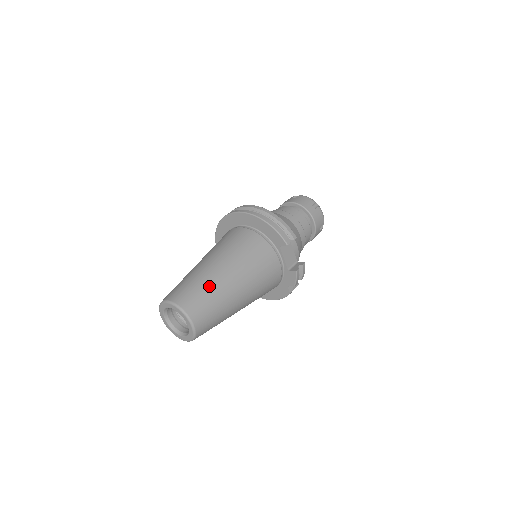
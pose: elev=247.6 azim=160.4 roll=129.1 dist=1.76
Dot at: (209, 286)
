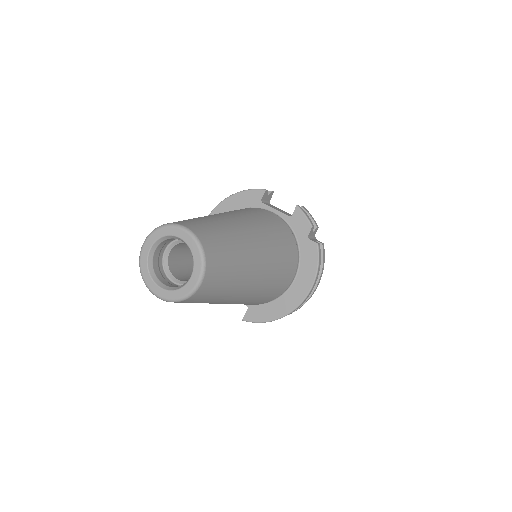
Dot at: occluded
